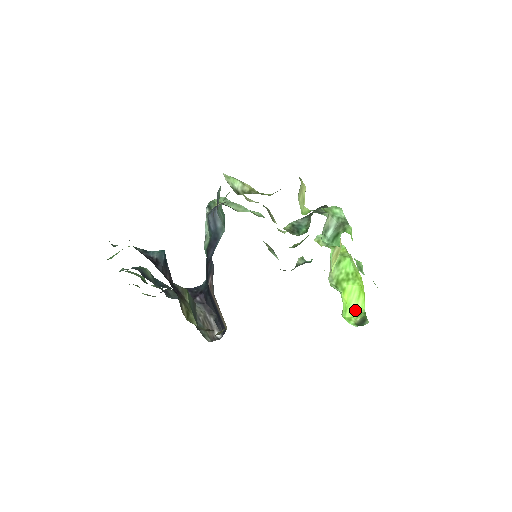
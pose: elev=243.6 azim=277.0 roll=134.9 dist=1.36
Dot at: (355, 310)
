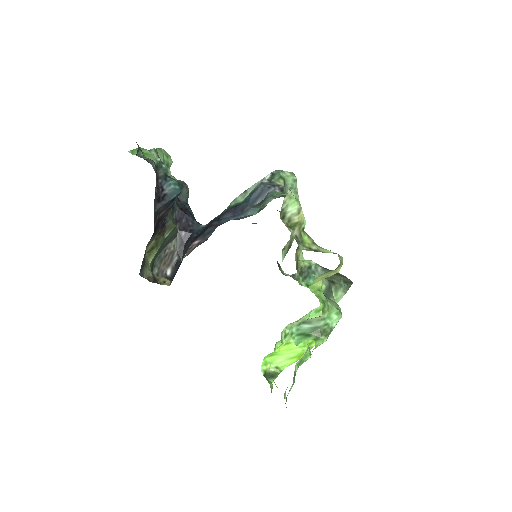
Dot at: (278, 362)
